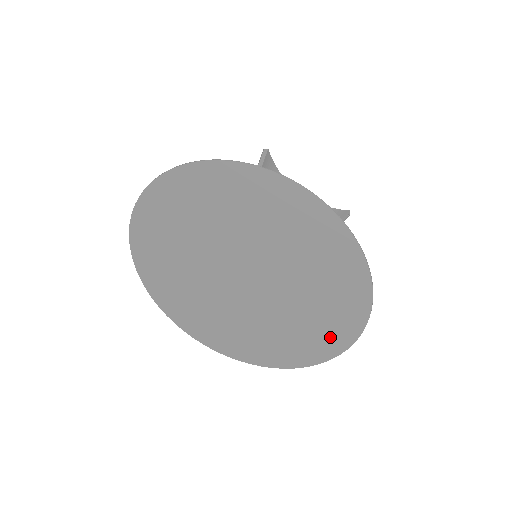
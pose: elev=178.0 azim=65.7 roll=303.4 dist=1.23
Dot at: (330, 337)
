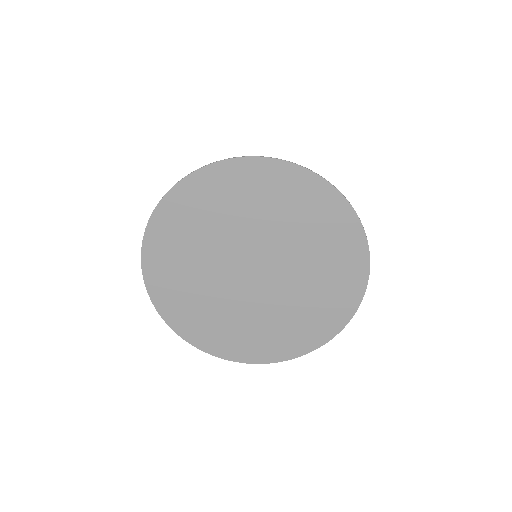
Dot at: (333, 314)
